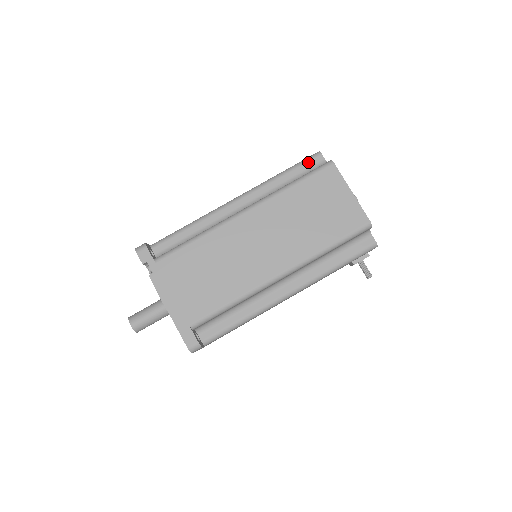
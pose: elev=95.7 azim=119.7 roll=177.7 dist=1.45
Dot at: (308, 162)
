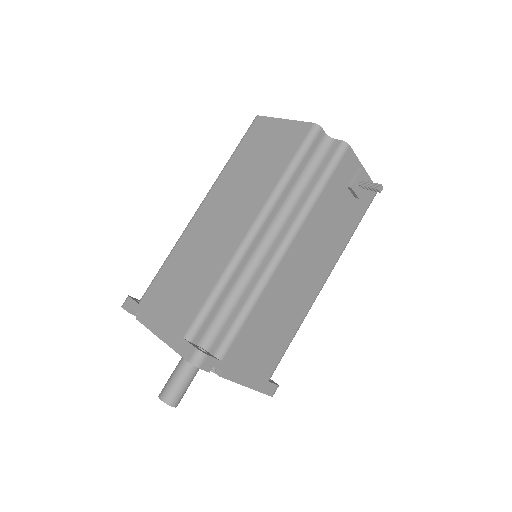
Dot at: occluded
